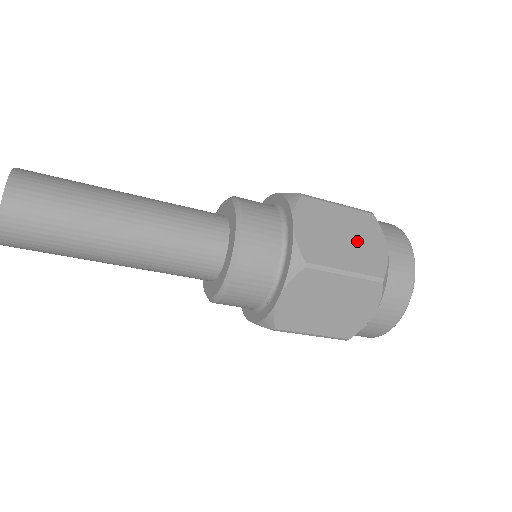
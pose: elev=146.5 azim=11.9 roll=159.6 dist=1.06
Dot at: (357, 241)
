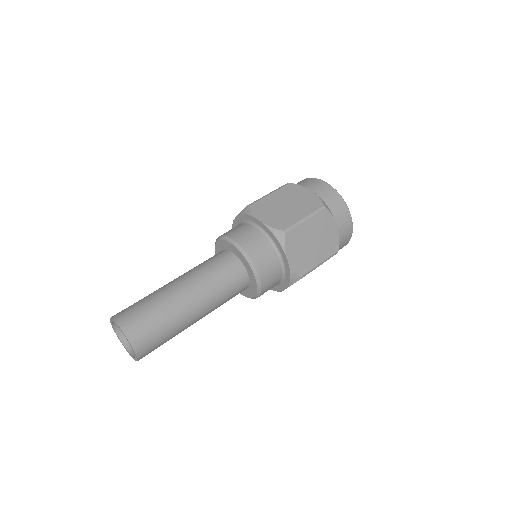
Dot at: (321, 238)
